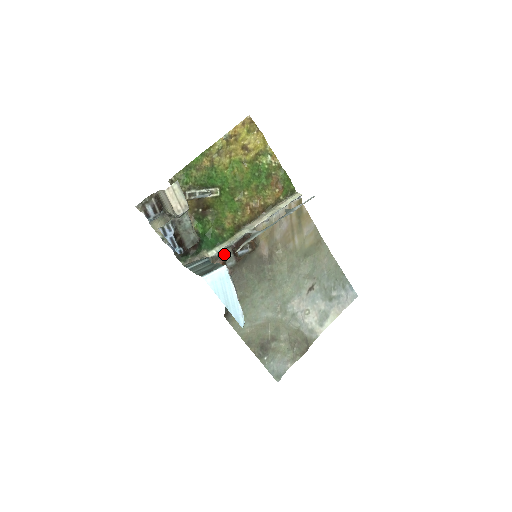
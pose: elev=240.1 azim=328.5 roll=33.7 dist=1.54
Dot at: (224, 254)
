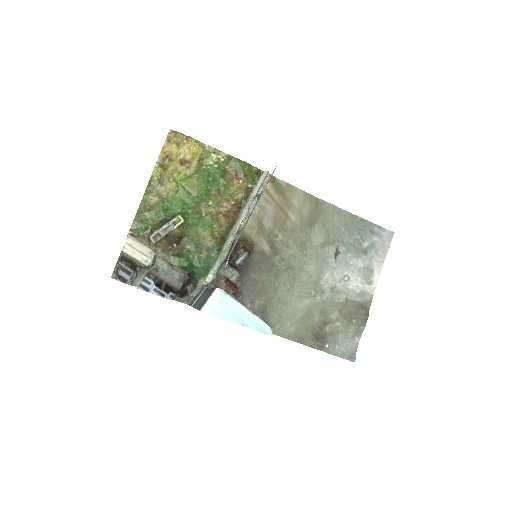
Dot at: (223, 272)
